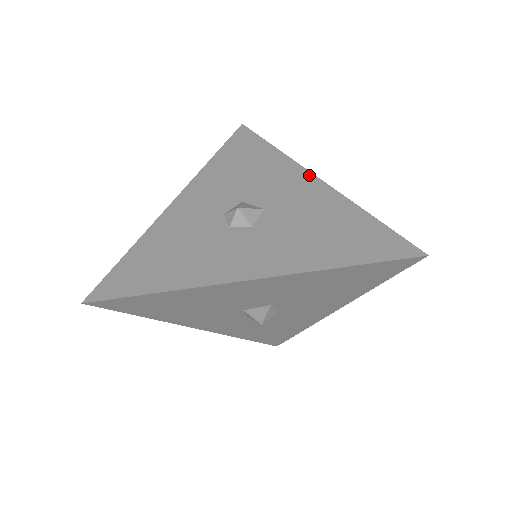
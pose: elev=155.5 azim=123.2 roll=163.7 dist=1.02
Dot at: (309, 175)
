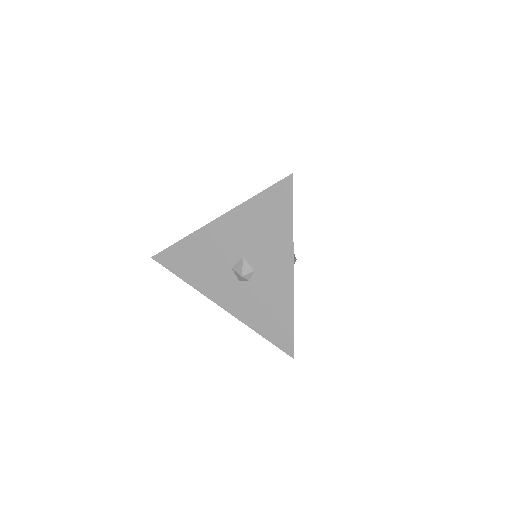
Dot at: occluded
